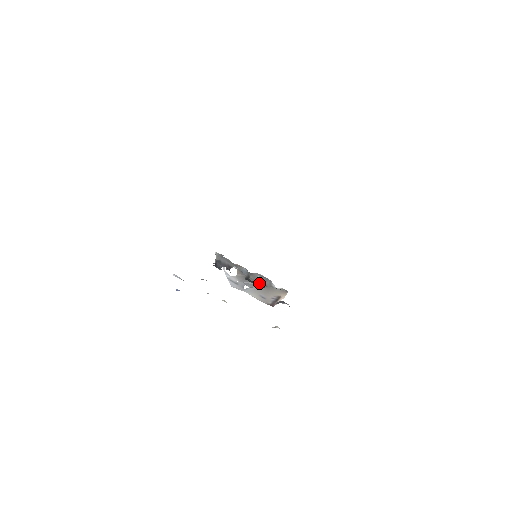
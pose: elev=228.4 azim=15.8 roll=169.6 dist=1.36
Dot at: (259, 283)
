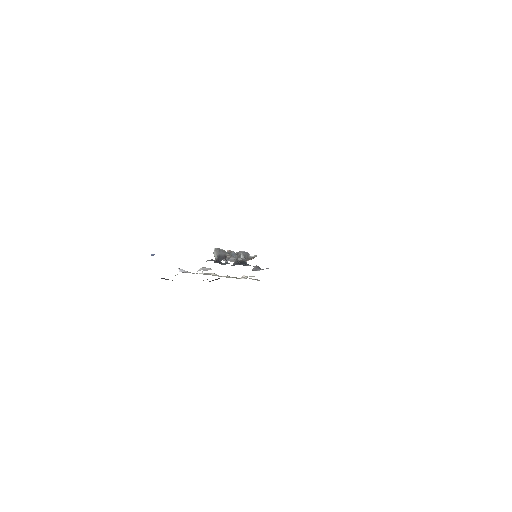
Dot at: (243, 260)
